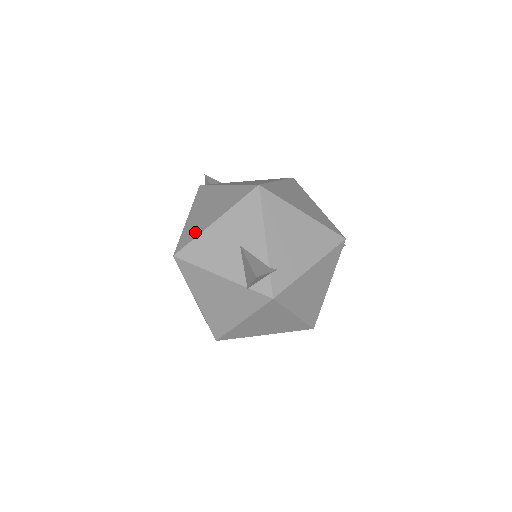
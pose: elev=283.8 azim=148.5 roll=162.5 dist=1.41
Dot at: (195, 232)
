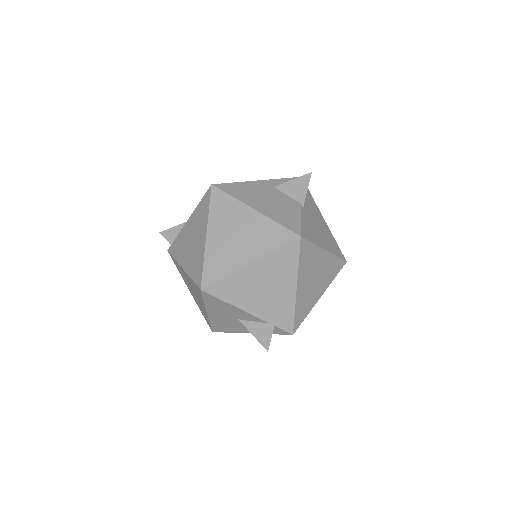
Dot at: (205, 316)
